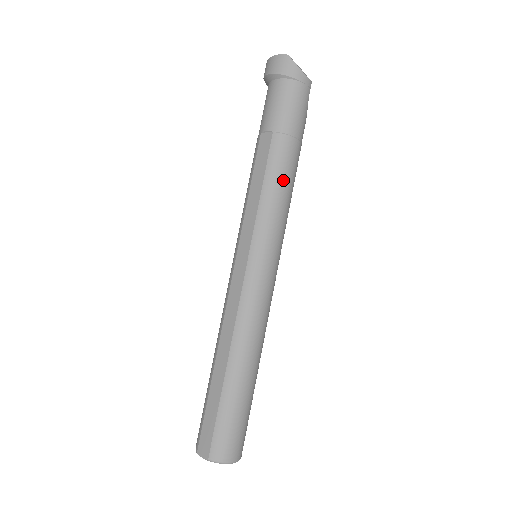
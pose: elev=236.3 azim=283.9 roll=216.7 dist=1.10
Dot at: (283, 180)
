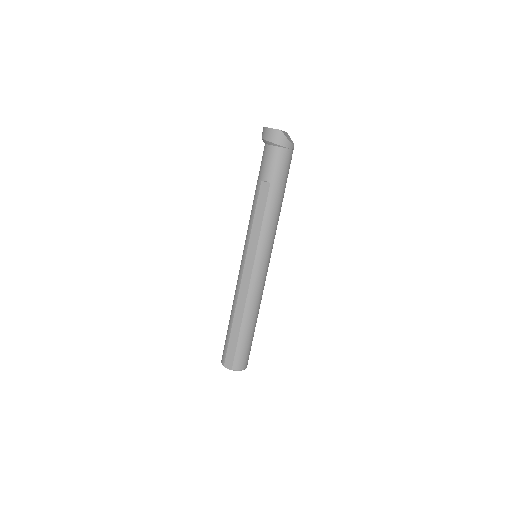
Dot at: (276, 214)
